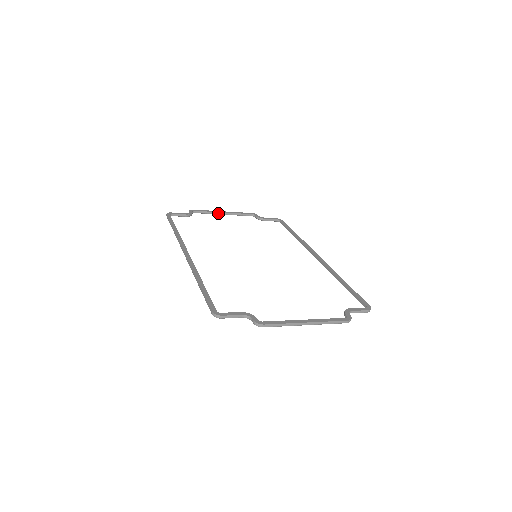
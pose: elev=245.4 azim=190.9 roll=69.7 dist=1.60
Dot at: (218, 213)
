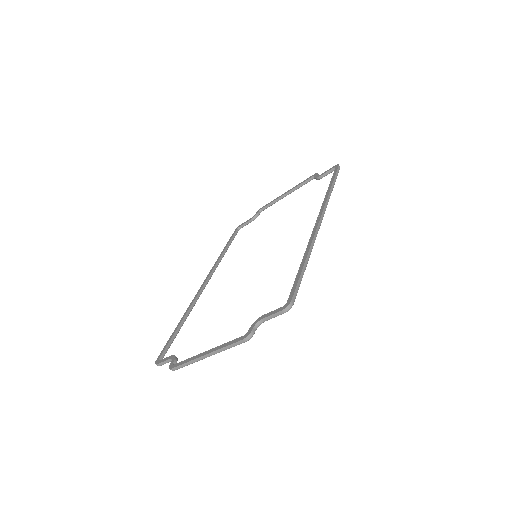
Dot at: (282, 197)
